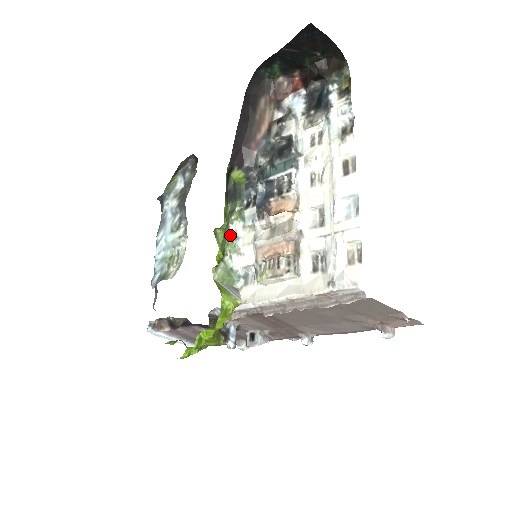
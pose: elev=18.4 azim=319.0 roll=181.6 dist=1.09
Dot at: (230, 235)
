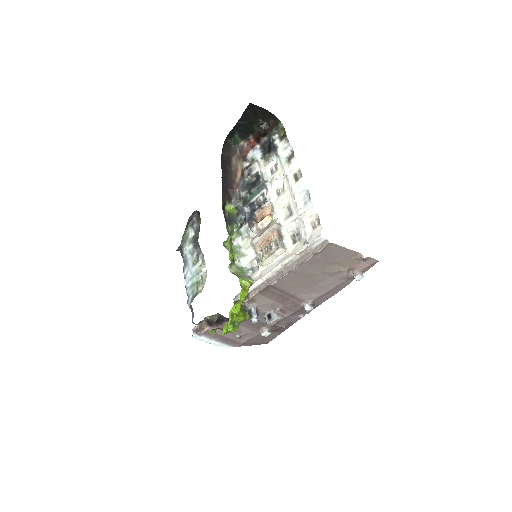
Dot at: (235, 248)
